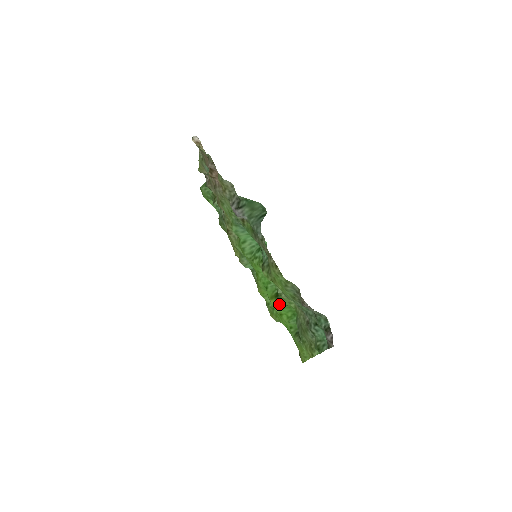
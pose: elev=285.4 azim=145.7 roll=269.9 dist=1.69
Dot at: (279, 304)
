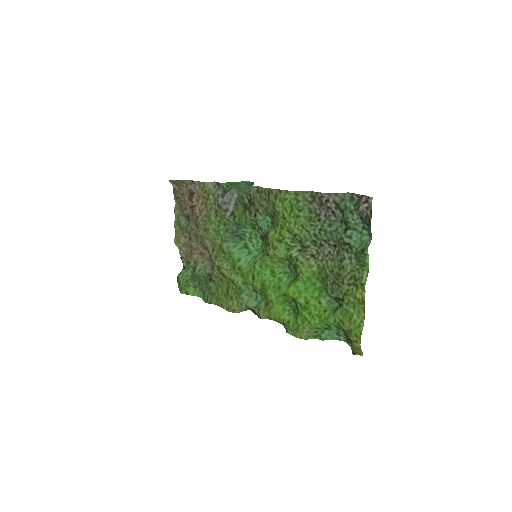
Dot at: (300, 285)
